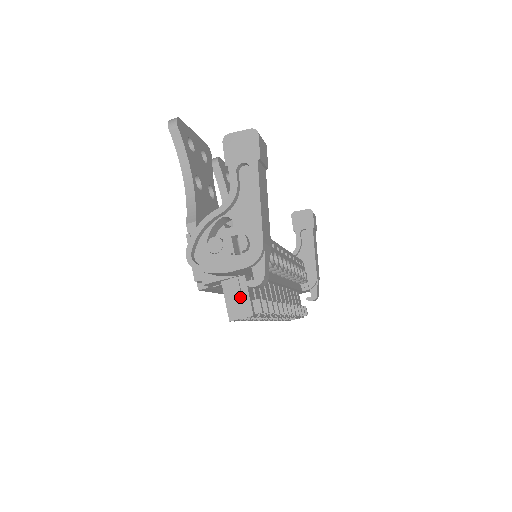
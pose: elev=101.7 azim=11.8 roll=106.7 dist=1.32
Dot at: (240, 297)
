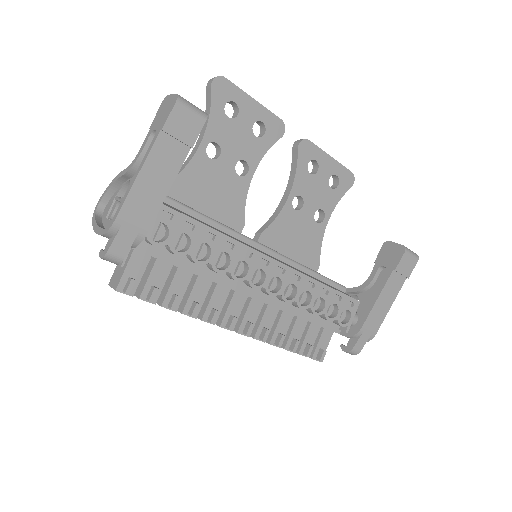
Dot at: (122, 267)
